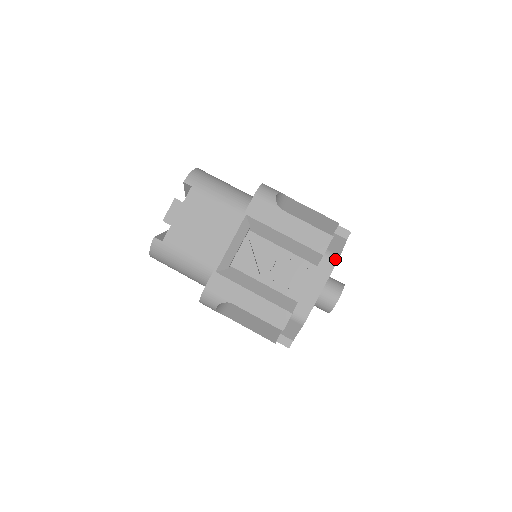
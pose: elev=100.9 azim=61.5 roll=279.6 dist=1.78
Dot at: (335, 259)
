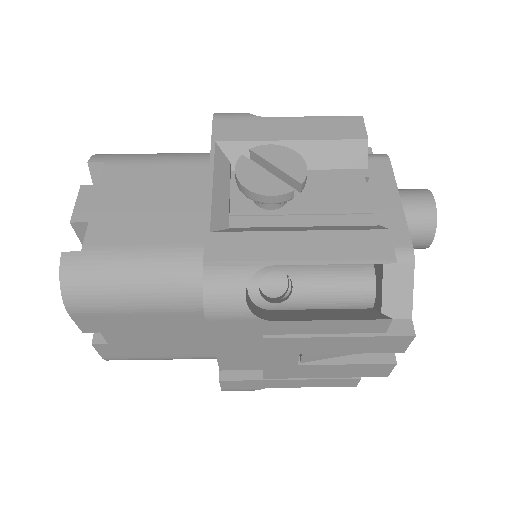
Dot at: (383, 156)
